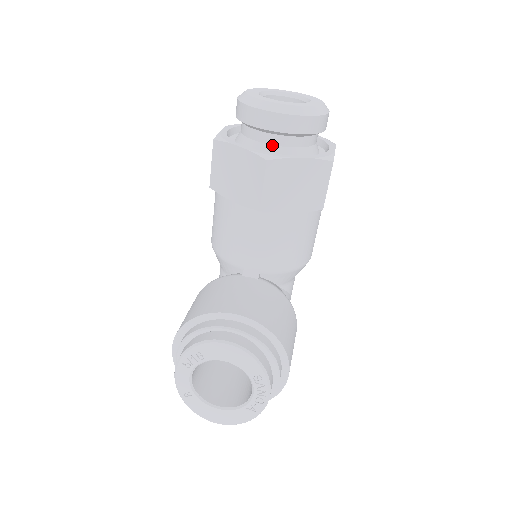
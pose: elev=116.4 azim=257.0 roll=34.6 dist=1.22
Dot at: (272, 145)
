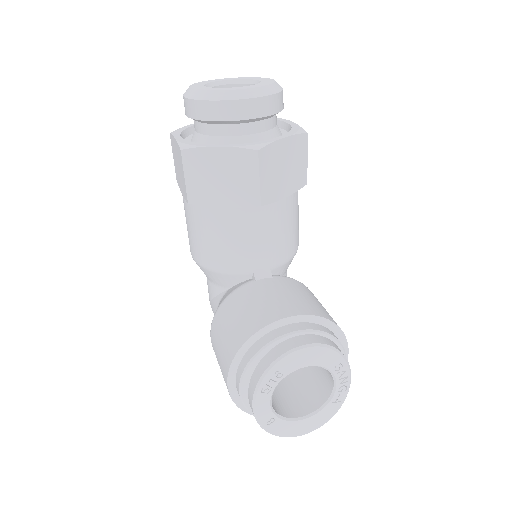
Dot at: (247, 135)
